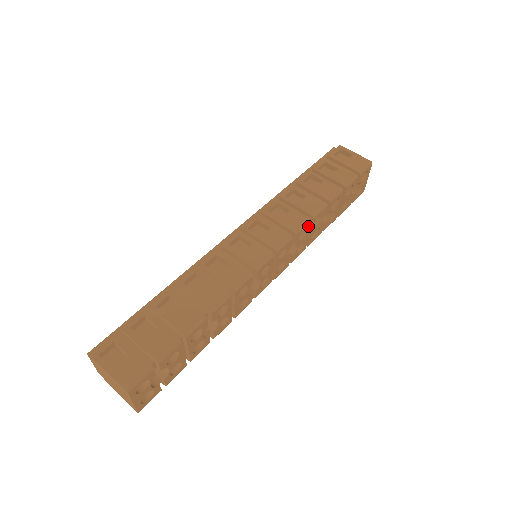
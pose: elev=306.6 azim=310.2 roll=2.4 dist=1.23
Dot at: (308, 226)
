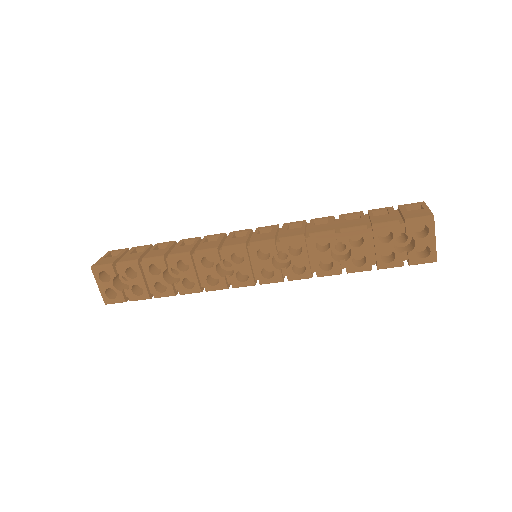
Dot at: (302, 242)
